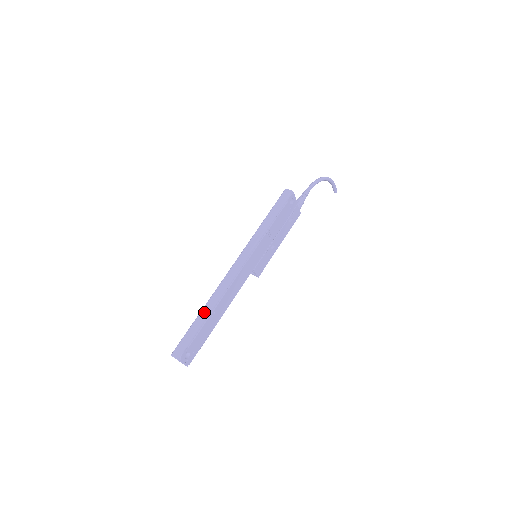
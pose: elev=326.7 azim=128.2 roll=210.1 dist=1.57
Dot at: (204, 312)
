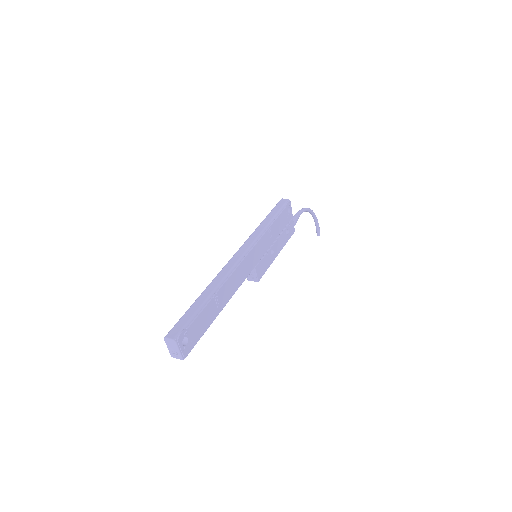
Dot at: (205, 293)
